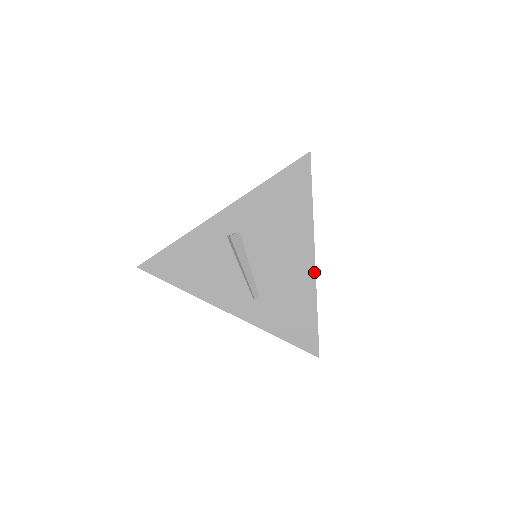
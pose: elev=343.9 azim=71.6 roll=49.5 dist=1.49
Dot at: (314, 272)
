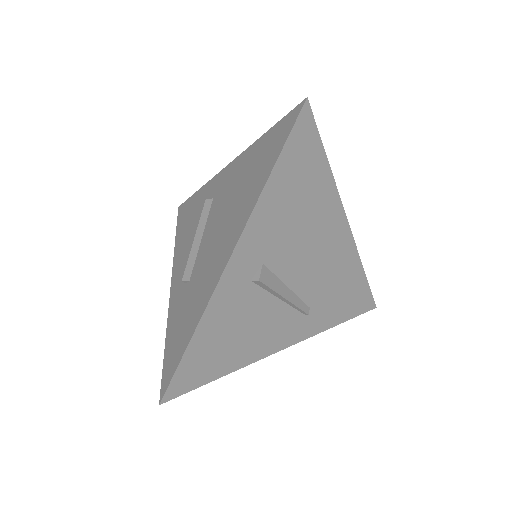
Dot at: (352, 240)
